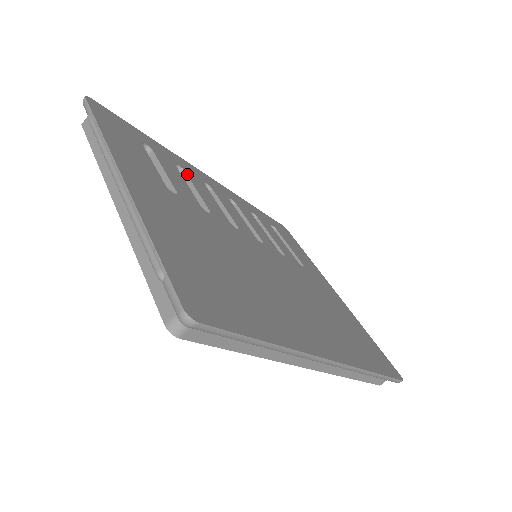
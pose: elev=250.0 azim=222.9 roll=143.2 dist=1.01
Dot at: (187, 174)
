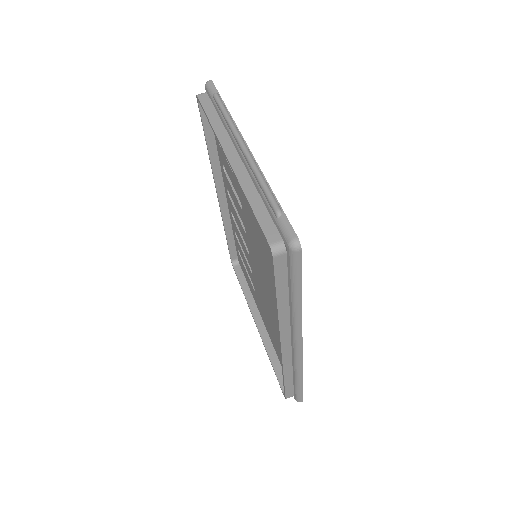
Dot at: occluded
